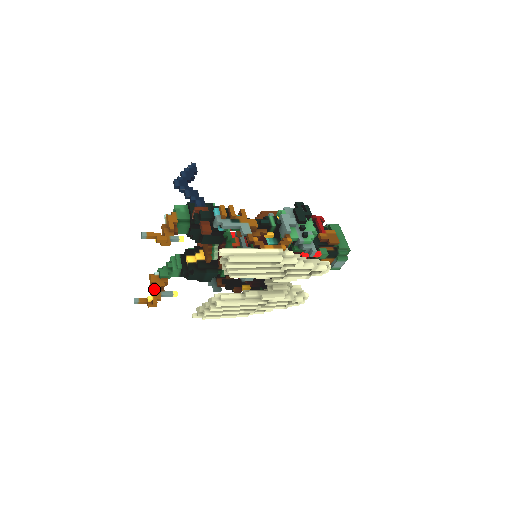
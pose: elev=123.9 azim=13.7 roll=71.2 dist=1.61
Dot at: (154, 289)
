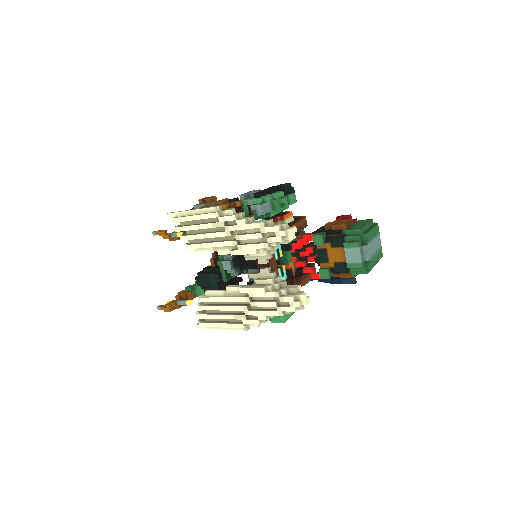
Dot at: occluded
